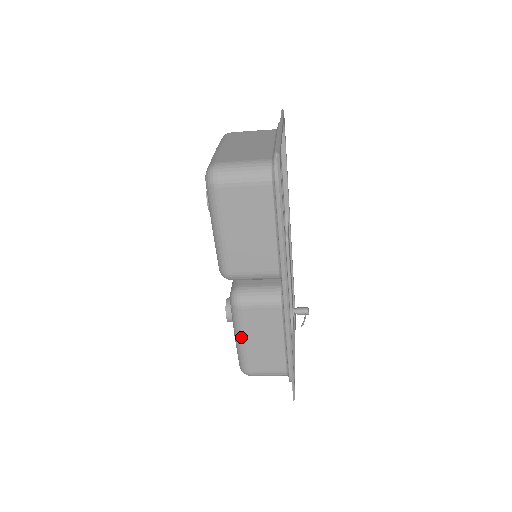
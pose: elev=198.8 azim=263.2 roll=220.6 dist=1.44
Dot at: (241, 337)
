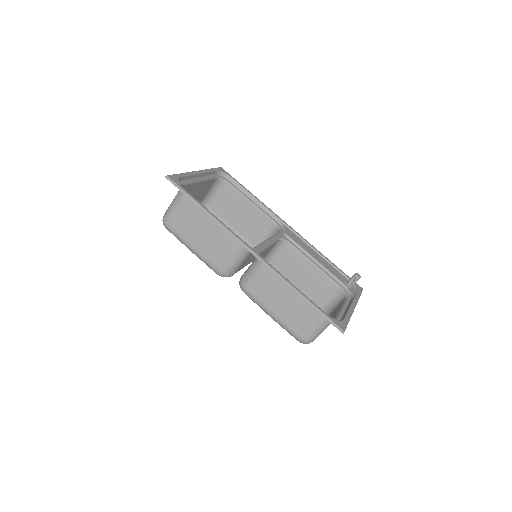
Dot at: (268, 311)
